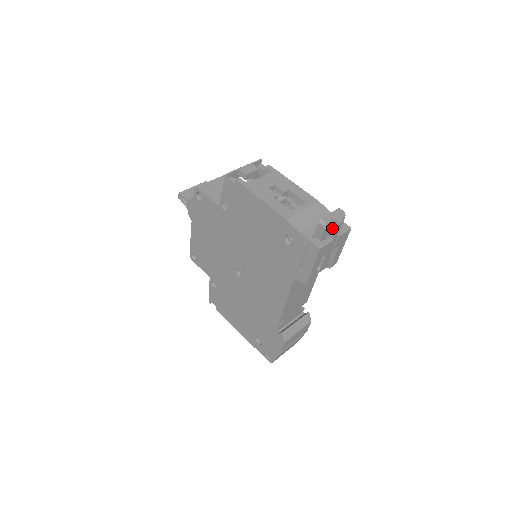
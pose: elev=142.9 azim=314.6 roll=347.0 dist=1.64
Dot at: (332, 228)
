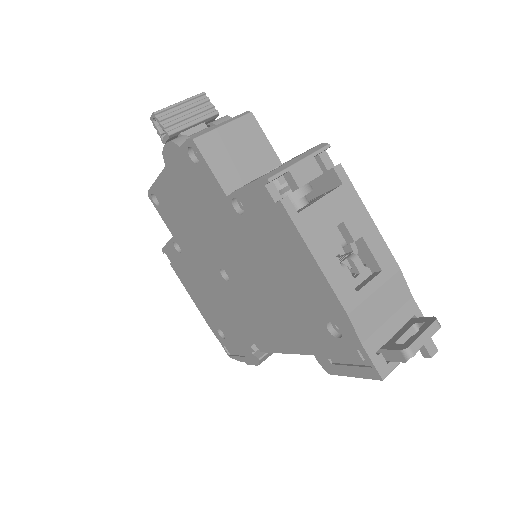
Dot at: occluded
